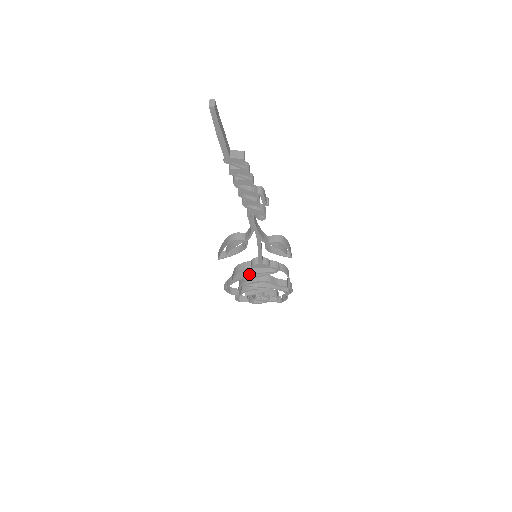
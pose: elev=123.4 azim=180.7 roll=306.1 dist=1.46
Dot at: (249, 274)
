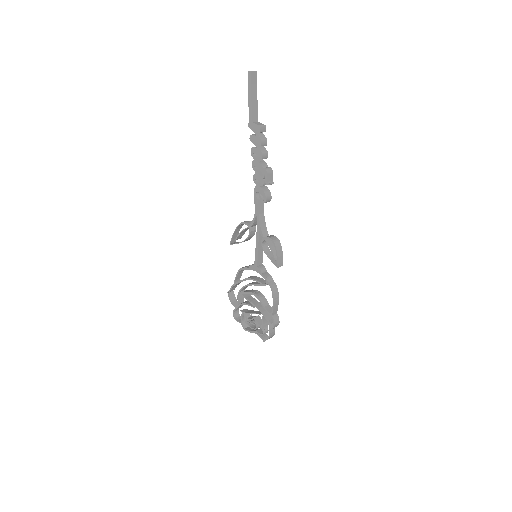
Dot at: (247, 278)
